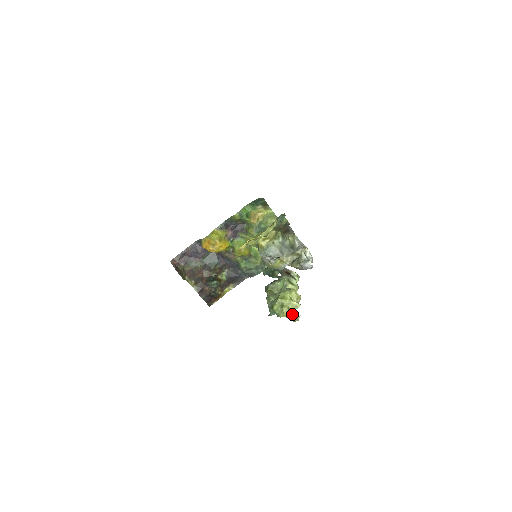
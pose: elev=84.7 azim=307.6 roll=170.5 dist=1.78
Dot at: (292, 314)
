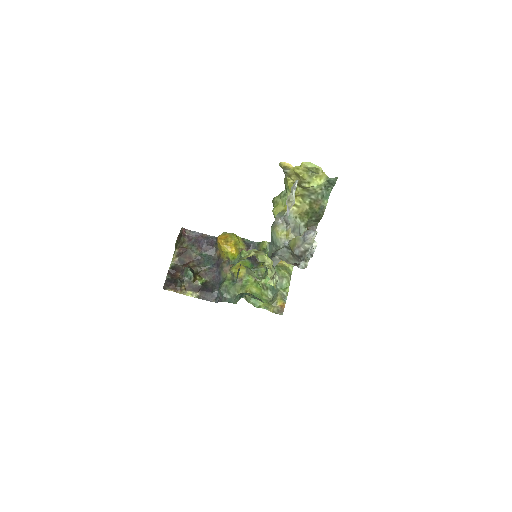
Dot at: (256, 257)
